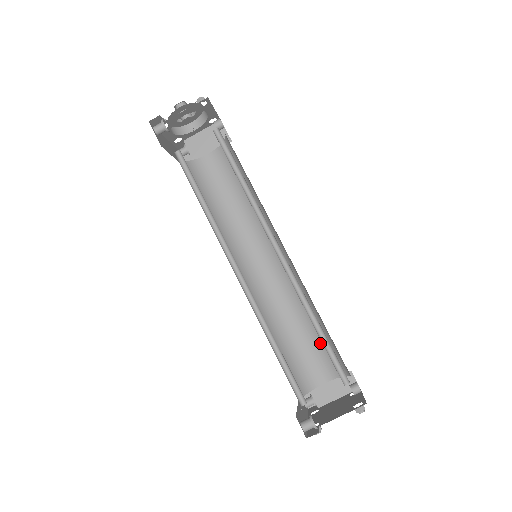
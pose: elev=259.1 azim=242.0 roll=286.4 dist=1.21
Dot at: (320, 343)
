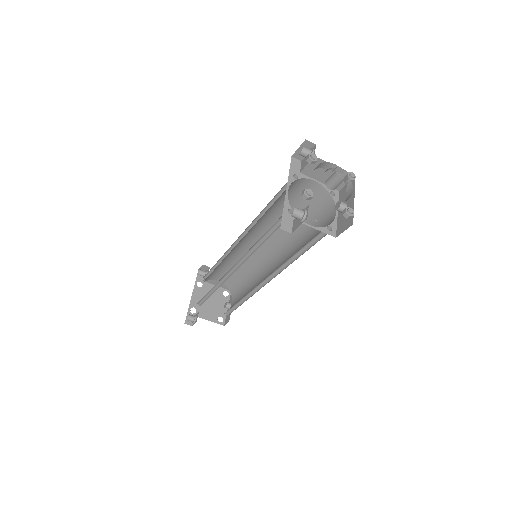
Dot at: (237, 277)
